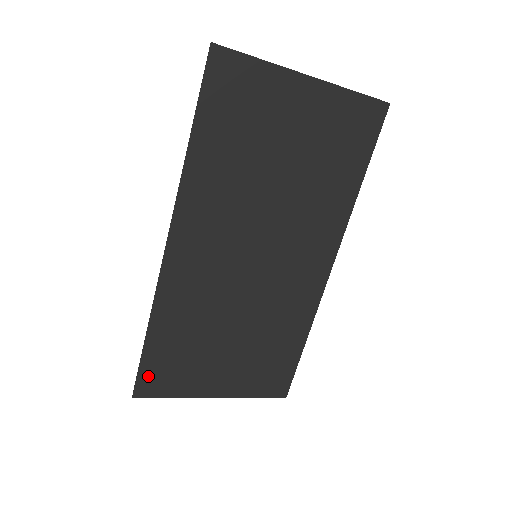
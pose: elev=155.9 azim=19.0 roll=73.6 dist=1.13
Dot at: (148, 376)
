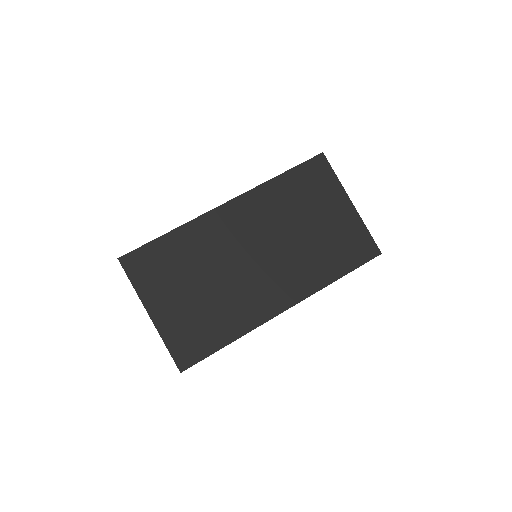
Dot at: (139, 256)
